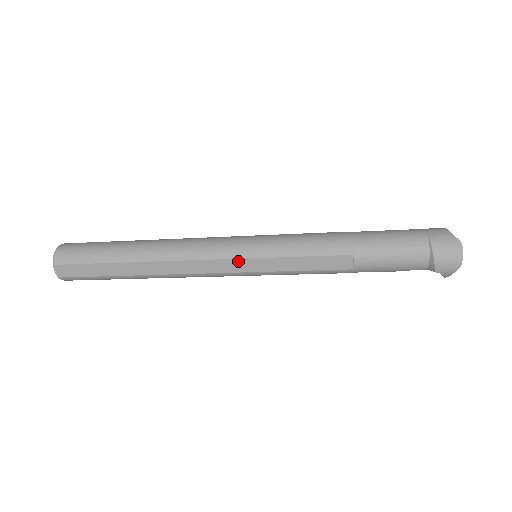
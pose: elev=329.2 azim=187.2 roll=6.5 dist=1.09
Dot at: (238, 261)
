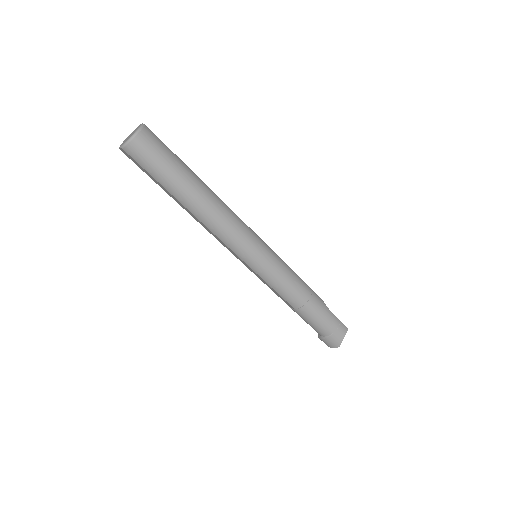
Dot at: (242, 260)
